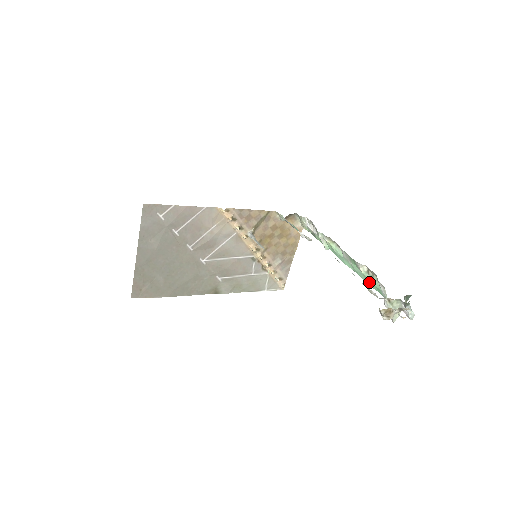
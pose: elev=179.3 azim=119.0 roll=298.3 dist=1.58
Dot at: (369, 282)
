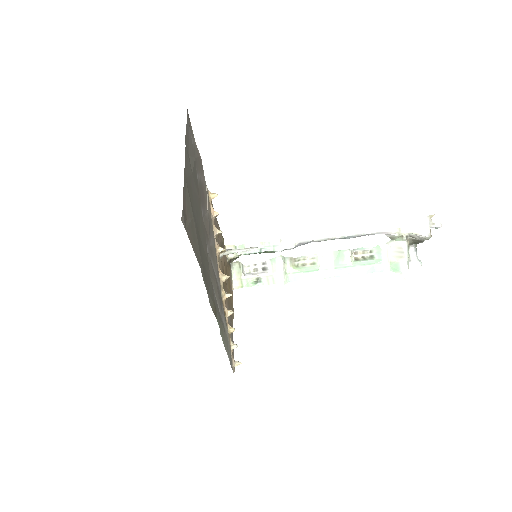
Dot at: (362, 268)
